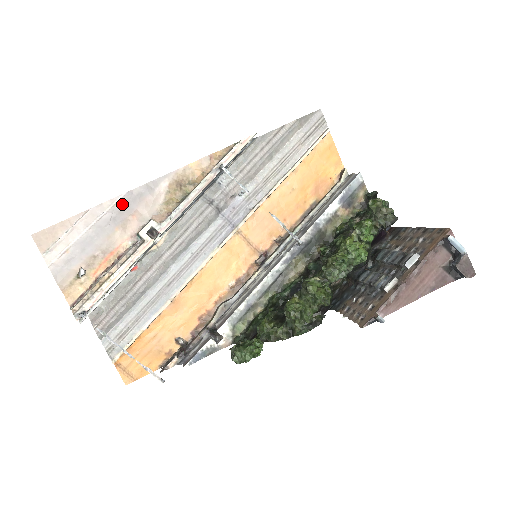
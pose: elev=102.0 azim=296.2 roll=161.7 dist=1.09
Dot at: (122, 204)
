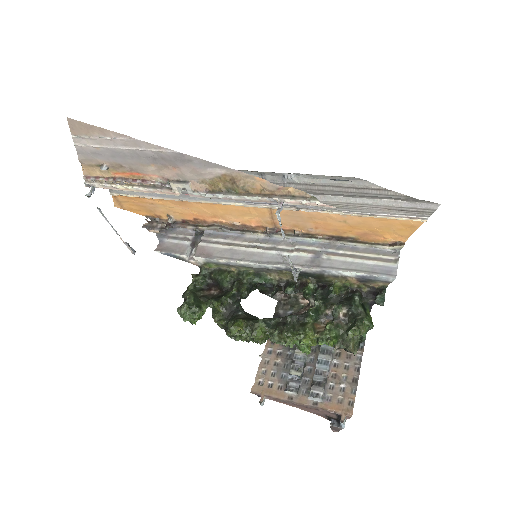
Dot at: (169, 155)
